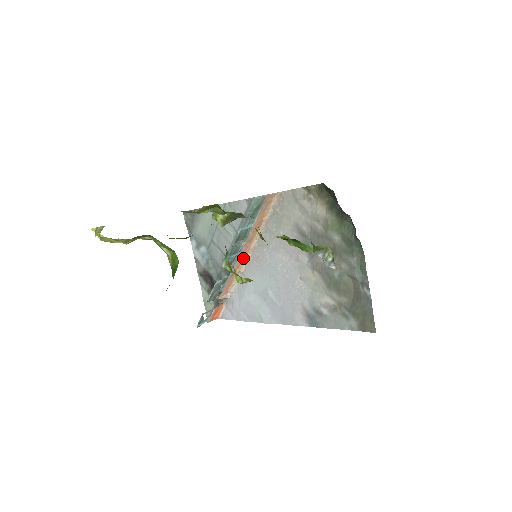
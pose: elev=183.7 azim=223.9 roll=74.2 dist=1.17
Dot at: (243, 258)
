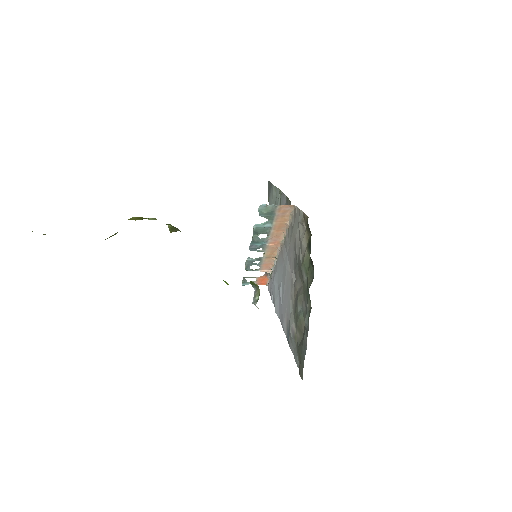
Dot at: (275, 248)
